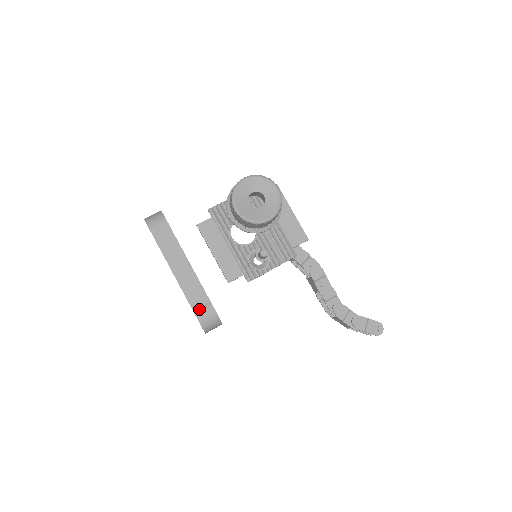
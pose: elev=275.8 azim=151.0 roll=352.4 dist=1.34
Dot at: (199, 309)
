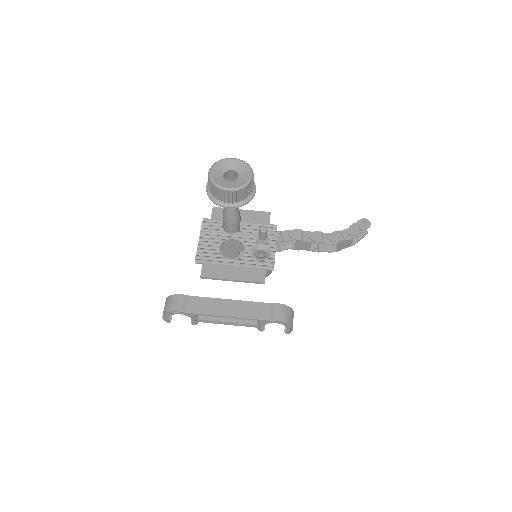
Dot at: (271, 315)
